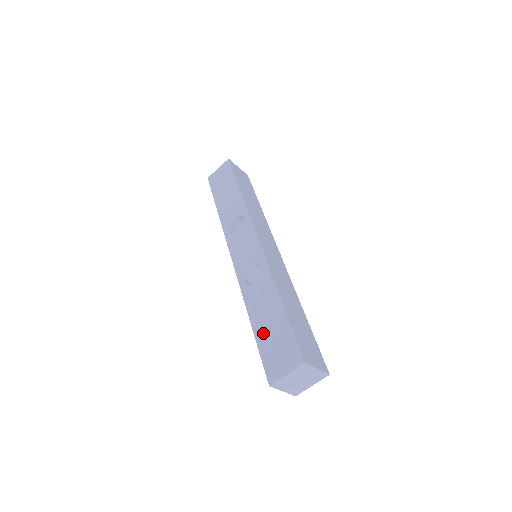
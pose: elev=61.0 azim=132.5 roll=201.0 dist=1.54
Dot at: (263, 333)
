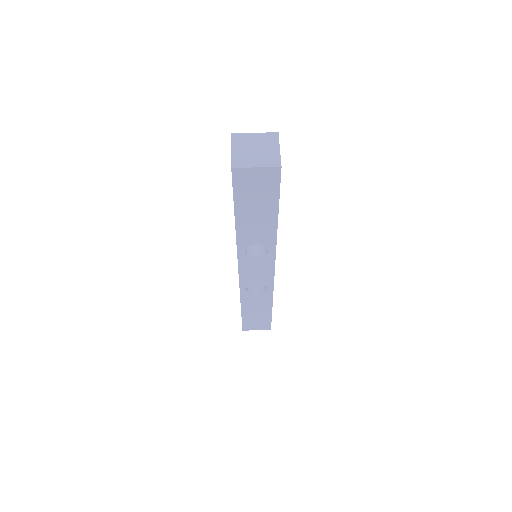
Dot at: occluded
